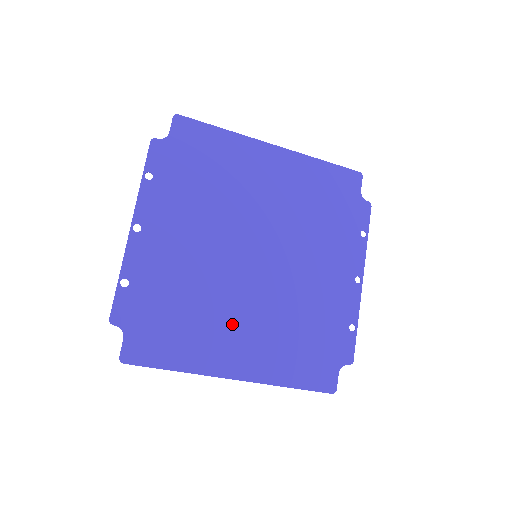
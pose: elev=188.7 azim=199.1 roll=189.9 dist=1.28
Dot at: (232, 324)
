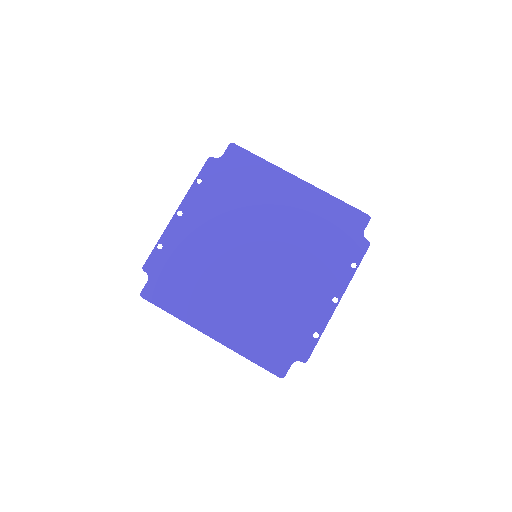
Dot at: (221, 298)
